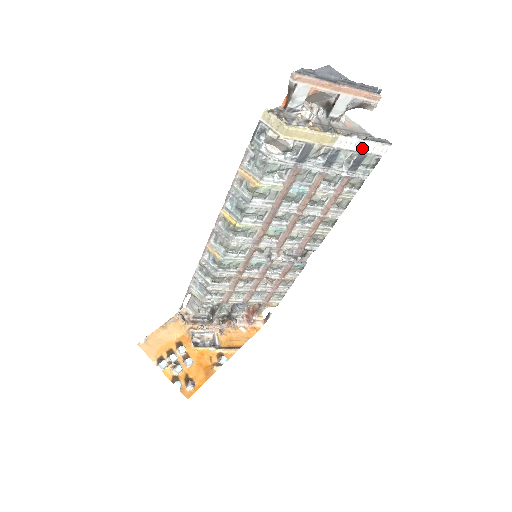
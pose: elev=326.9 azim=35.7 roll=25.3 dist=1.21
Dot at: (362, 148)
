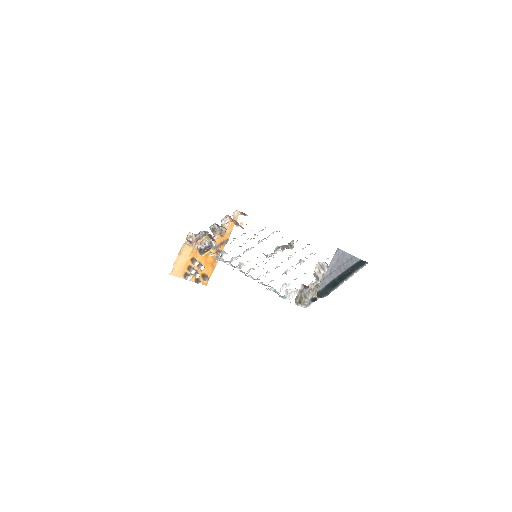
Dot at: occluded
